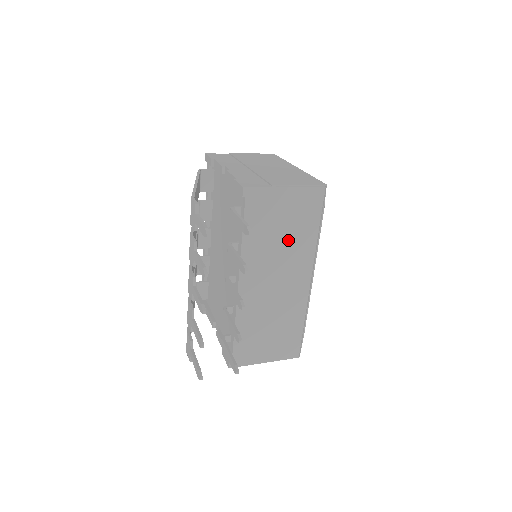
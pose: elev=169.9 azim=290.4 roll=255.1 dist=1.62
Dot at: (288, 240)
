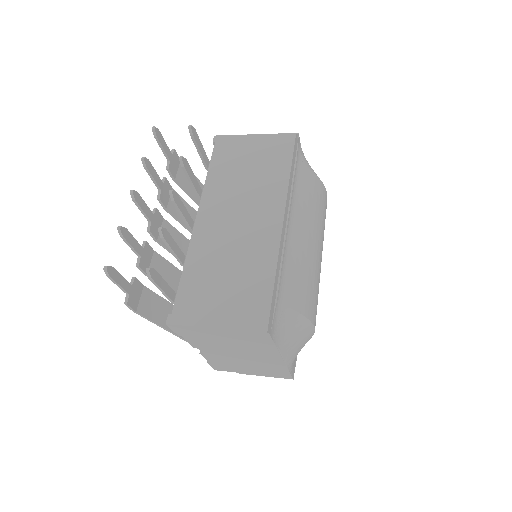
Dot at: (255, 178)
